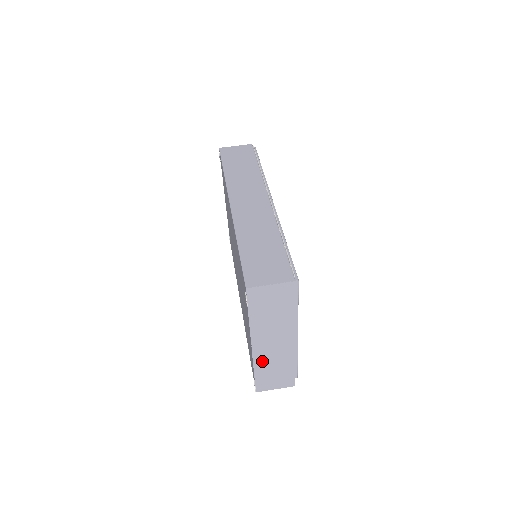
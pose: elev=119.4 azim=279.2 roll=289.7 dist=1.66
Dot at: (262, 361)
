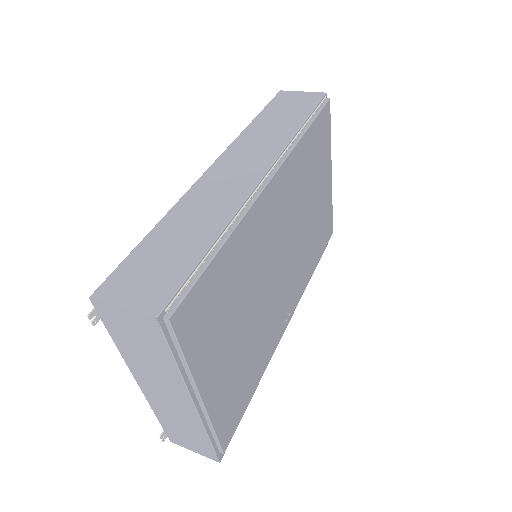
Dot at: (161, 408)
